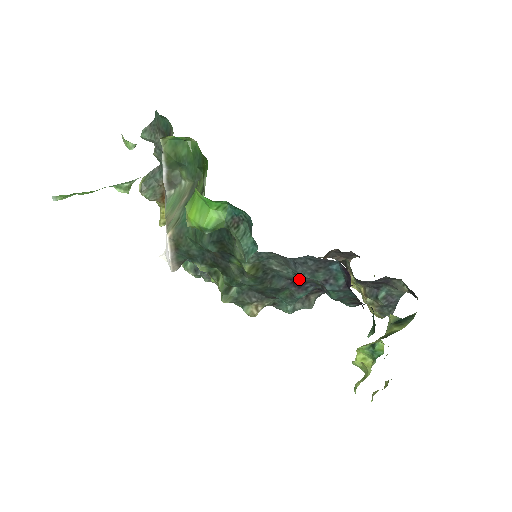
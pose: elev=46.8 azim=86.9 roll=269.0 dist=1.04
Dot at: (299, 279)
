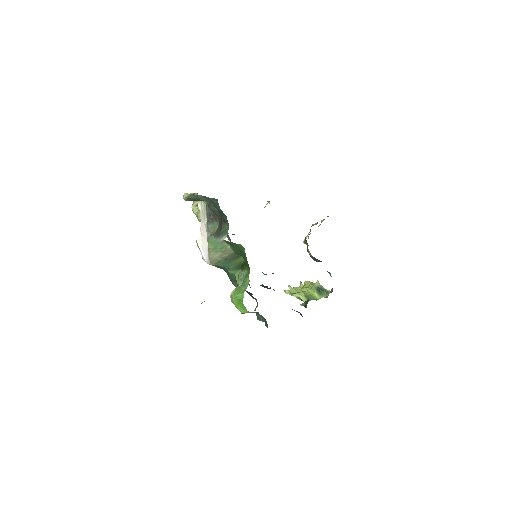
Dot at: occluded
